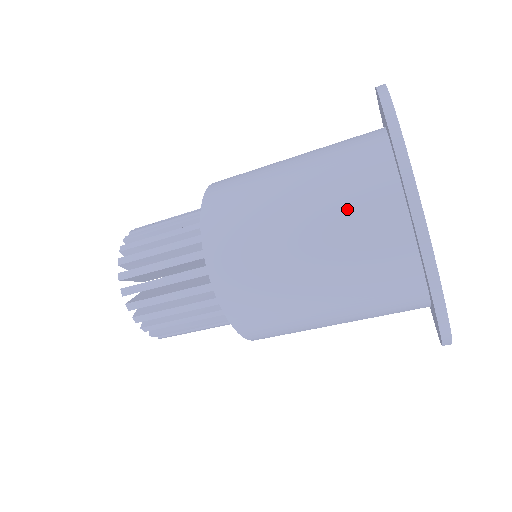
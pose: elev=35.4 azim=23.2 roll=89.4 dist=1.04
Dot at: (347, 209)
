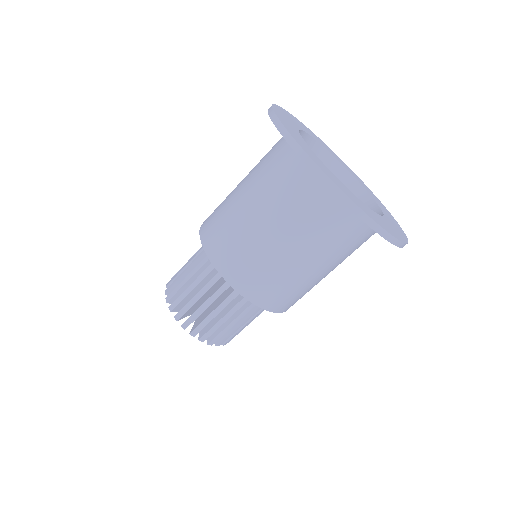
Dot at: (316, 225)
